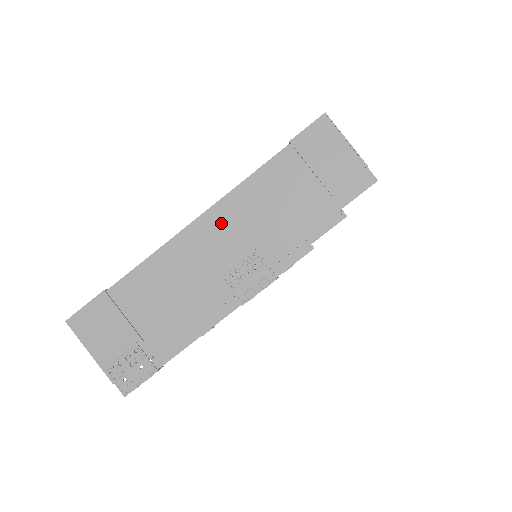
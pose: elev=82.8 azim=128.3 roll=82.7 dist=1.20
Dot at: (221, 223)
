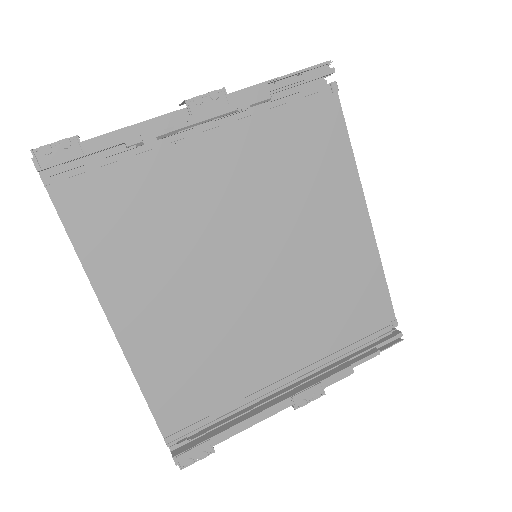
Dot at: occluded
